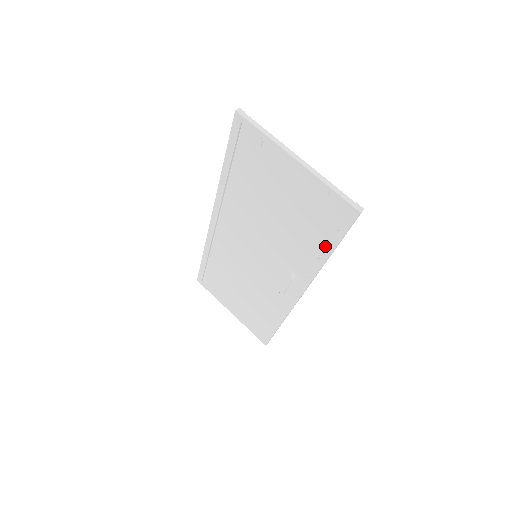
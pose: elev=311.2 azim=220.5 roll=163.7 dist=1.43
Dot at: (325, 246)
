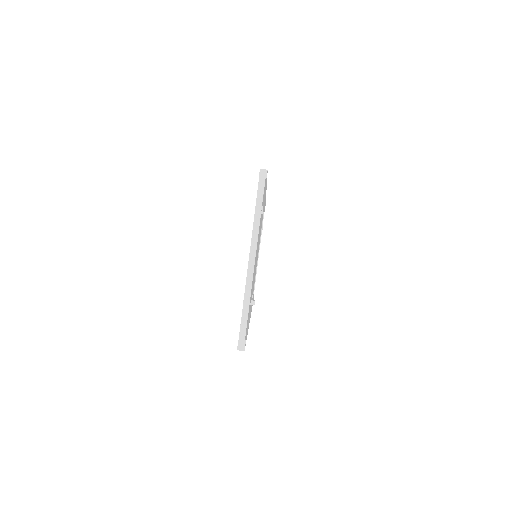
Dot at: occluded
